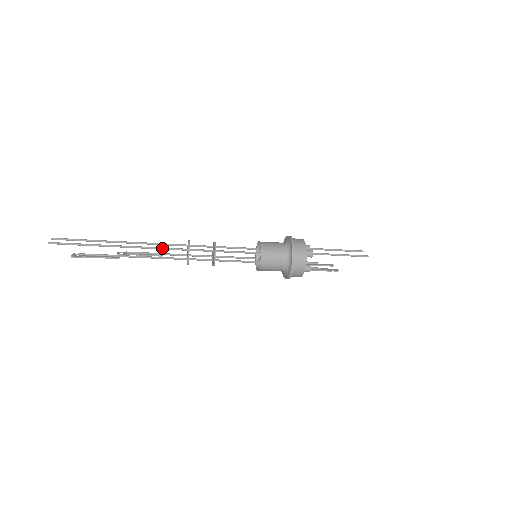
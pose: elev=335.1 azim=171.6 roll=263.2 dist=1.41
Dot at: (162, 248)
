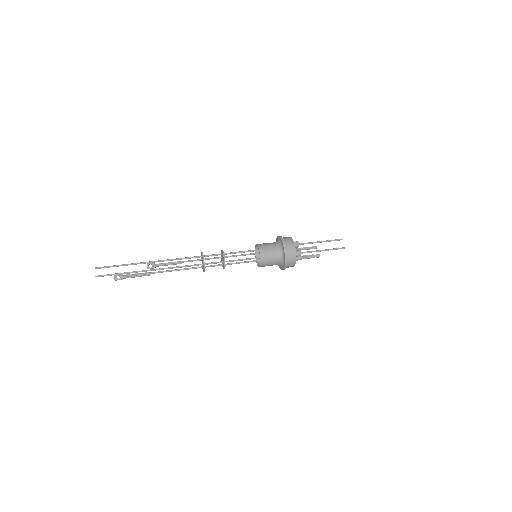
Dot at: occluded
